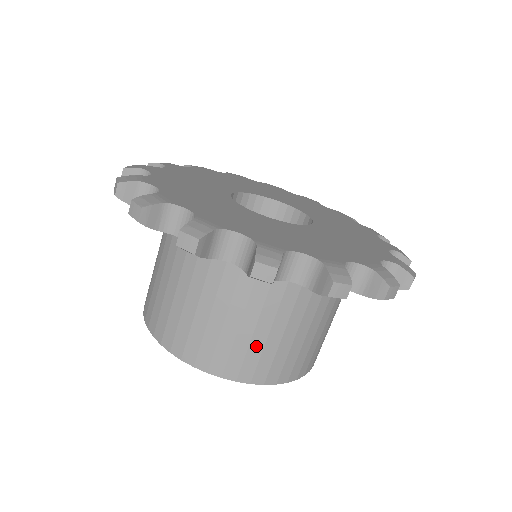
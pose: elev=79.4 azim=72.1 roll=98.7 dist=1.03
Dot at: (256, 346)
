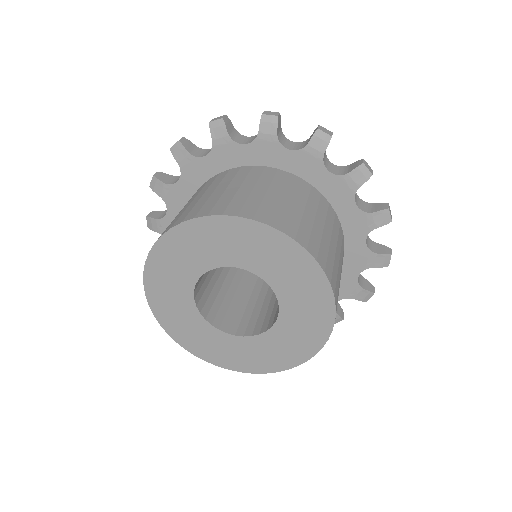
Dot at: (269, 202)
